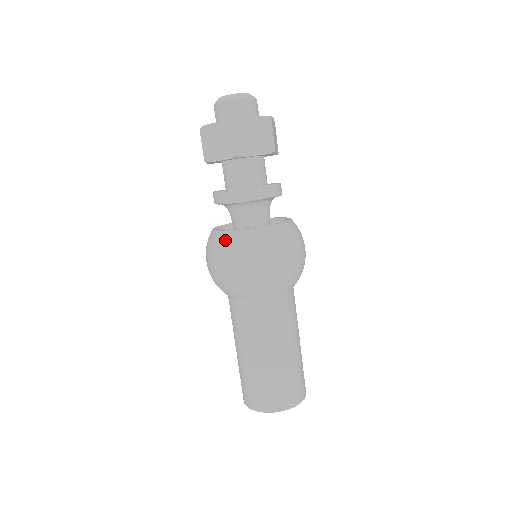
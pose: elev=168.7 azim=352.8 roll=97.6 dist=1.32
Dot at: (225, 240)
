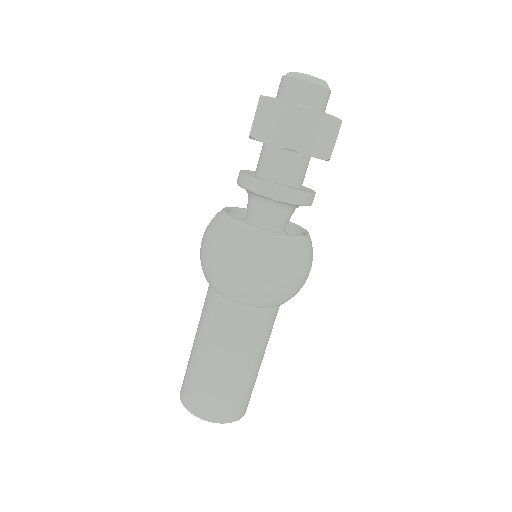
Dot at: (240, 233)
